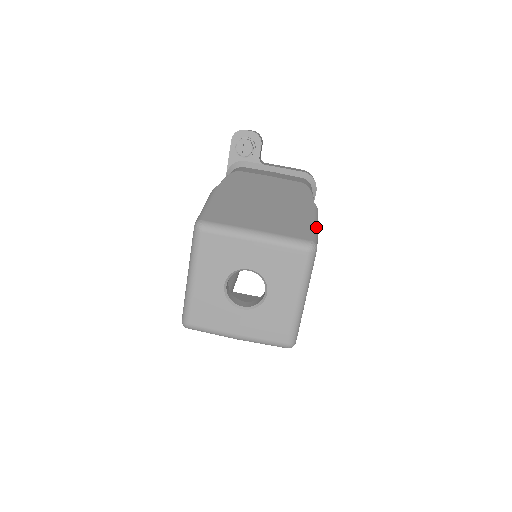
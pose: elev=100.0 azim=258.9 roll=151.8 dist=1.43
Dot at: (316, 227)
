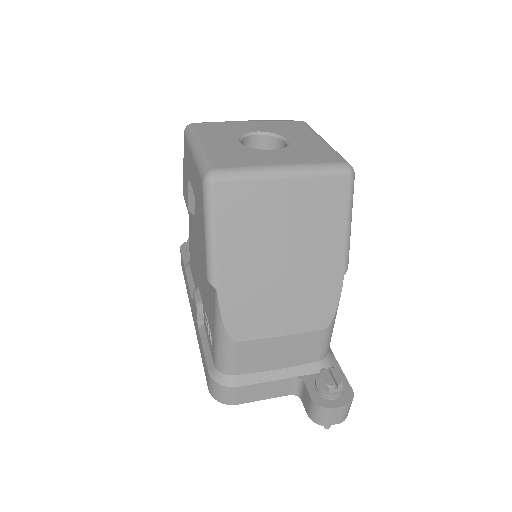
Dot at: occluded
